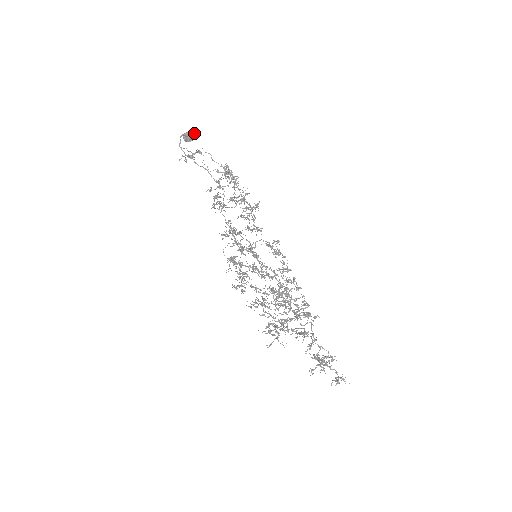
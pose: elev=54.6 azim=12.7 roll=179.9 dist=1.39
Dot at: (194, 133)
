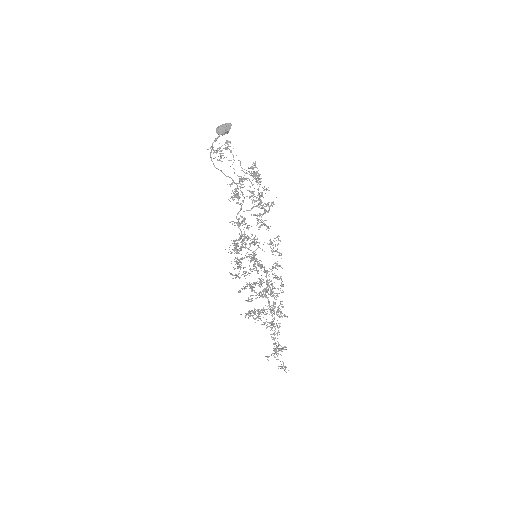
Dot at: (229, 130)
